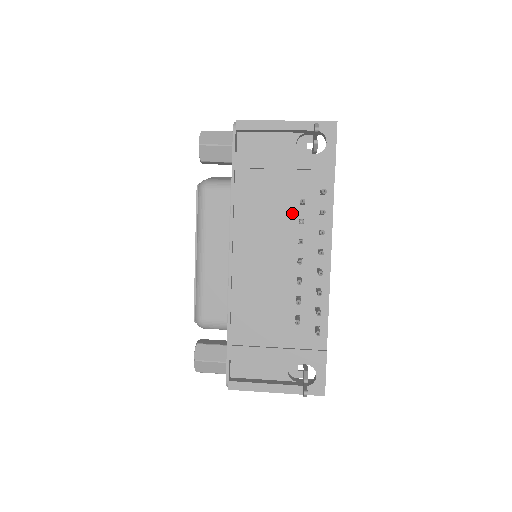
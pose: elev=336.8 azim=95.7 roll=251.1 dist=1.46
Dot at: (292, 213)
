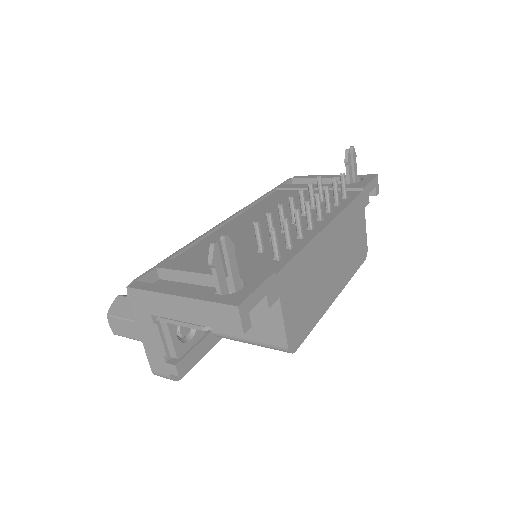
Dot at: occluded
